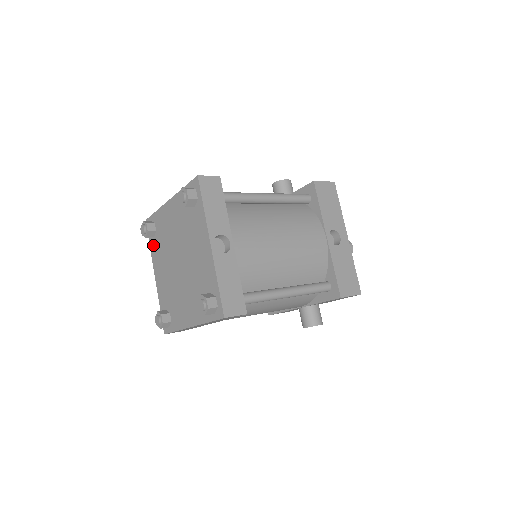
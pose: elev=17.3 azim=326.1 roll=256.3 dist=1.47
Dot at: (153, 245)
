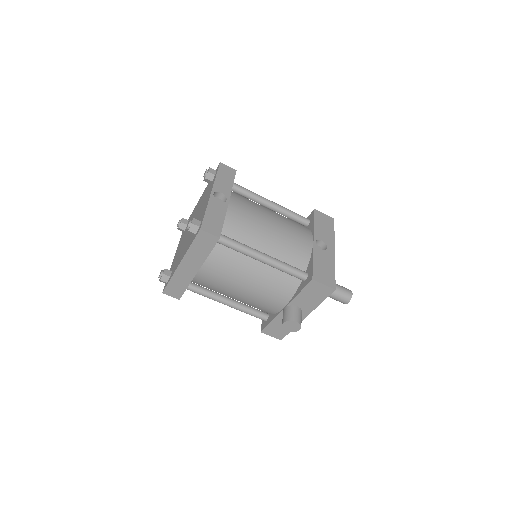
Dot at: (182, 236)
